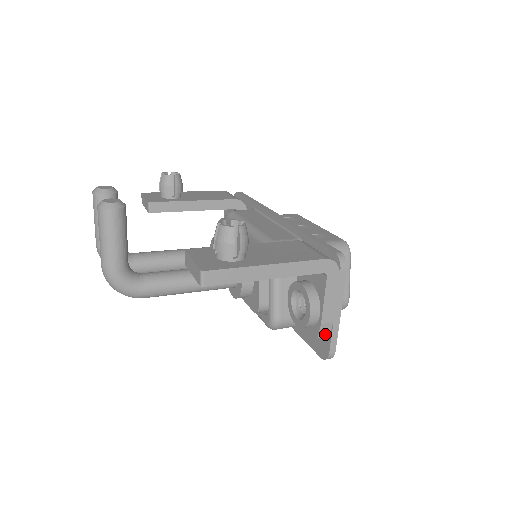
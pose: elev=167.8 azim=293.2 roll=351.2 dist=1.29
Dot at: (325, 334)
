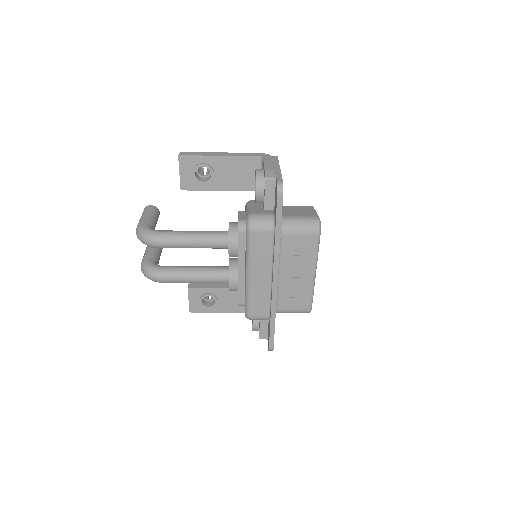
Dot at: (271, 176)
